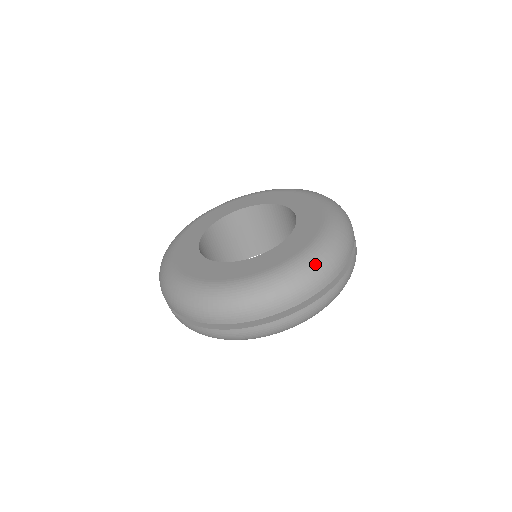
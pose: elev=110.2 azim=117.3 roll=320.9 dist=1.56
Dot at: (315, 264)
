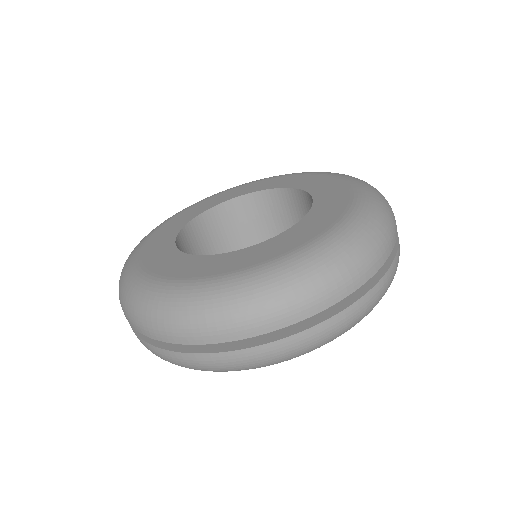
Dot at: (322, 265)
